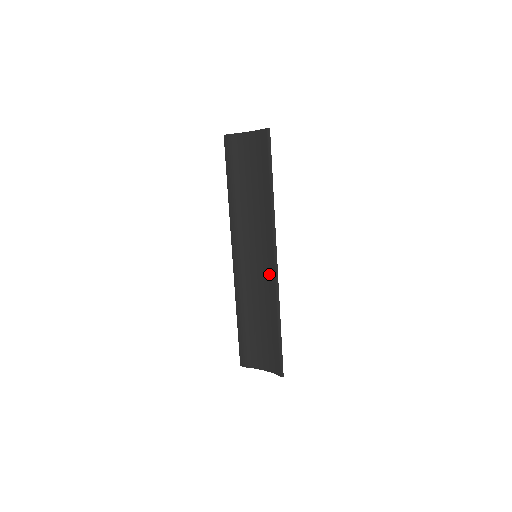
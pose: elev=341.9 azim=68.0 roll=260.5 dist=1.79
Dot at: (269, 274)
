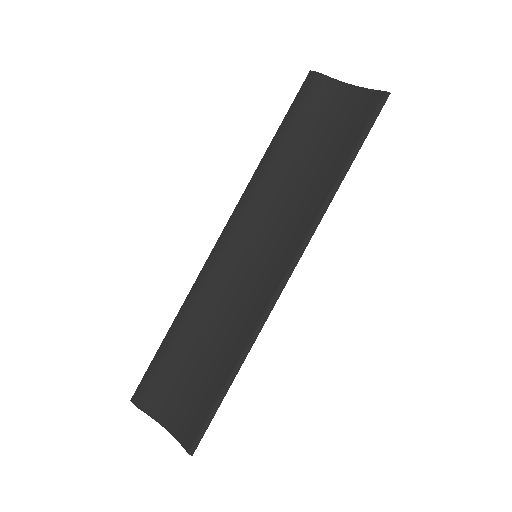
Dot at: (263, 291)
